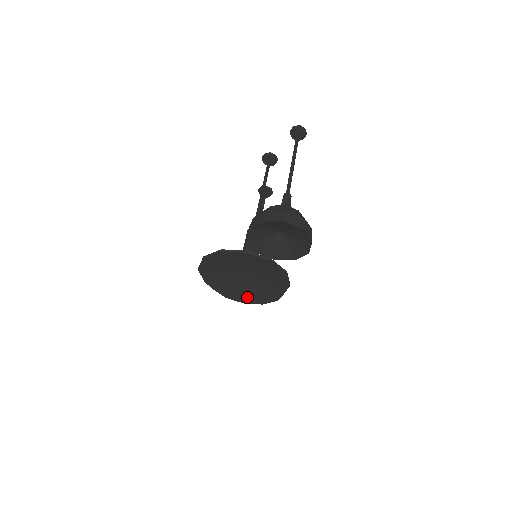
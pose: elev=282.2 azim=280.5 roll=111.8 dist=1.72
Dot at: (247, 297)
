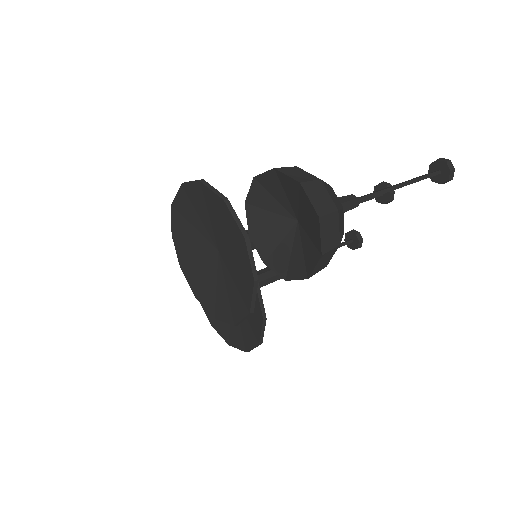
Dot at: (203, 297)
